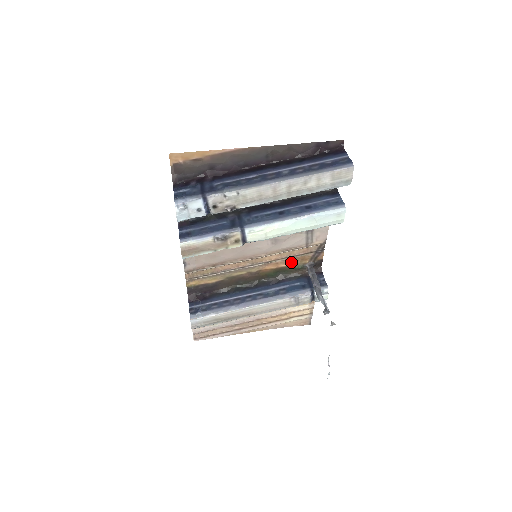
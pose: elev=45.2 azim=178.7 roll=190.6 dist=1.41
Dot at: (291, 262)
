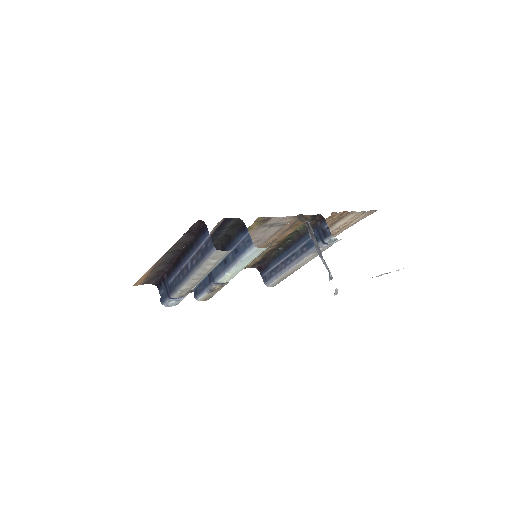
Dot at: (291, 230)
